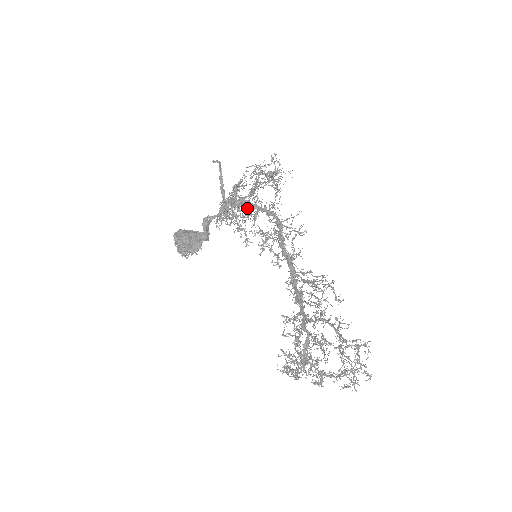
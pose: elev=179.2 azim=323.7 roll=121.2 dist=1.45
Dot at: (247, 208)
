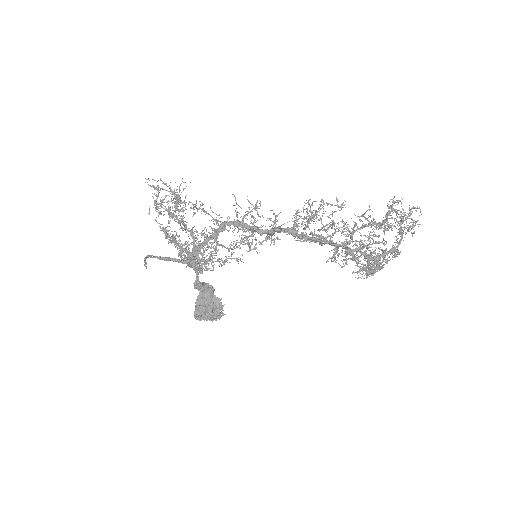
Dot at: occluded
